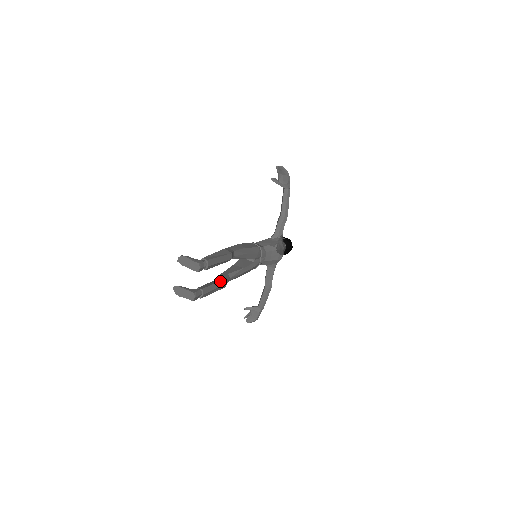
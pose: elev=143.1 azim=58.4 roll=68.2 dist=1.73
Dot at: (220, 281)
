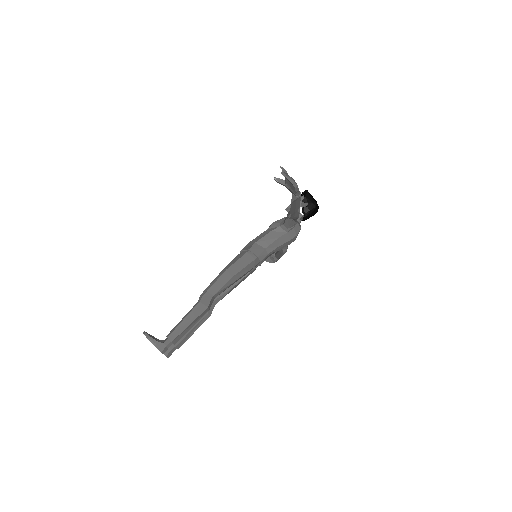
Dot at: (200, 321)
